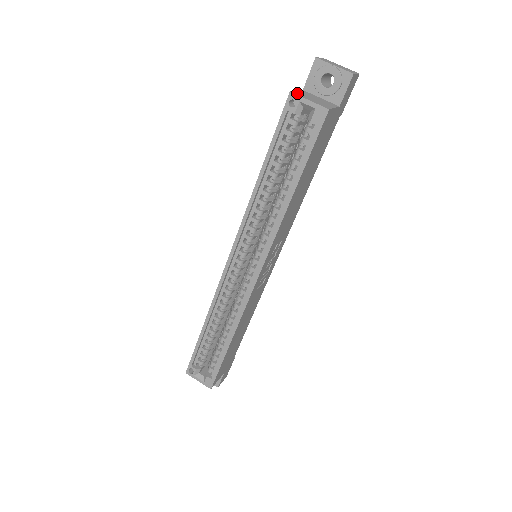
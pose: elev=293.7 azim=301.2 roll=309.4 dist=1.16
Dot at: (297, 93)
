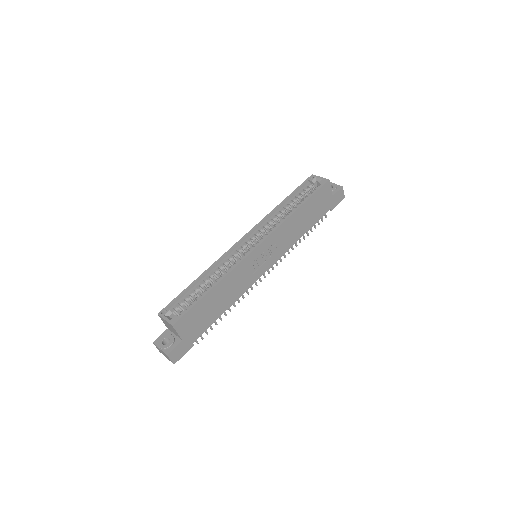
Dot at: occluded
